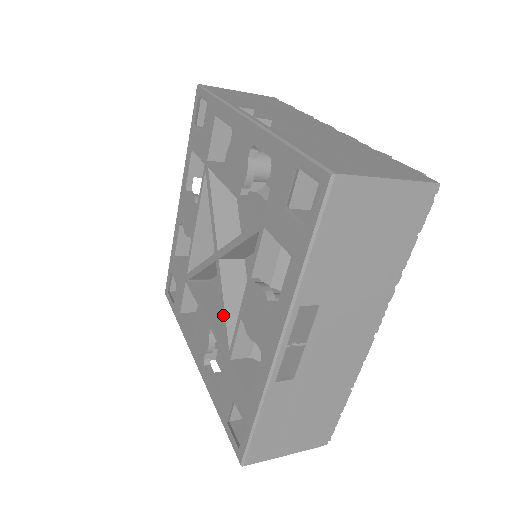
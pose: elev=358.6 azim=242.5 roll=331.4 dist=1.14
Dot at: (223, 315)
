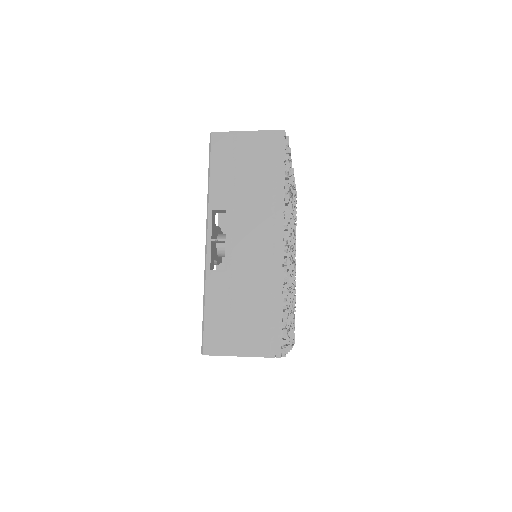
Dot at: occluded
